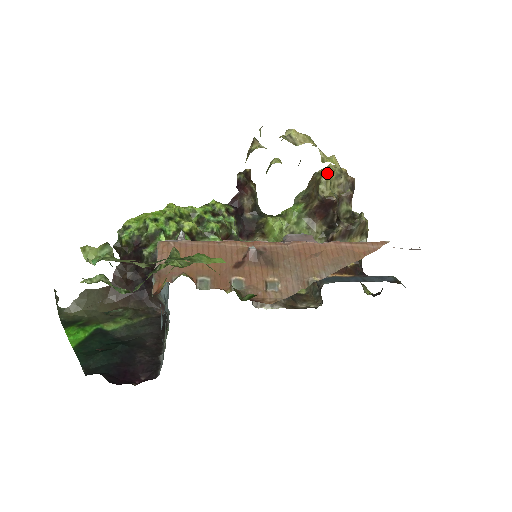
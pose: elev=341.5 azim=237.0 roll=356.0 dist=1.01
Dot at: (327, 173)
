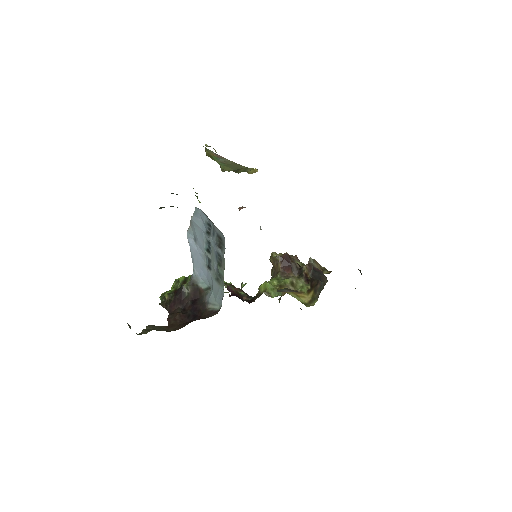
Dot at: (273, 252)
